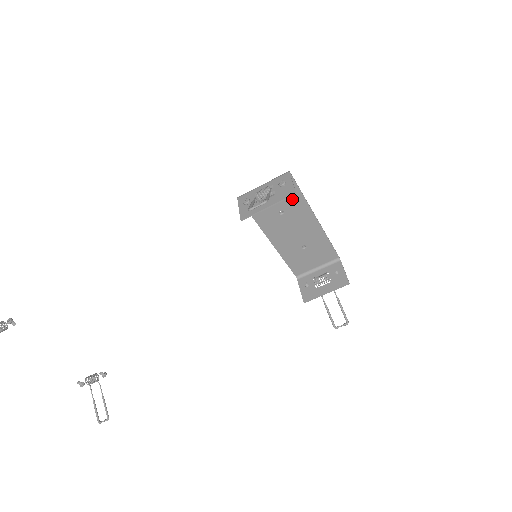
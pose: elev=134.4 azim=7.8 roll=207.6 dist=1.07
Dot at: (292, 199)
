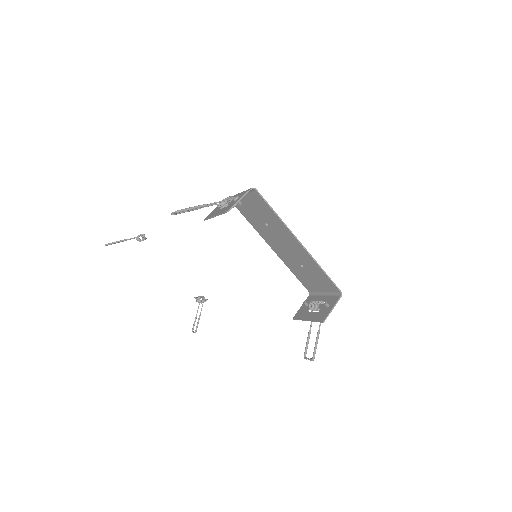
Dot at: (269, 215)
